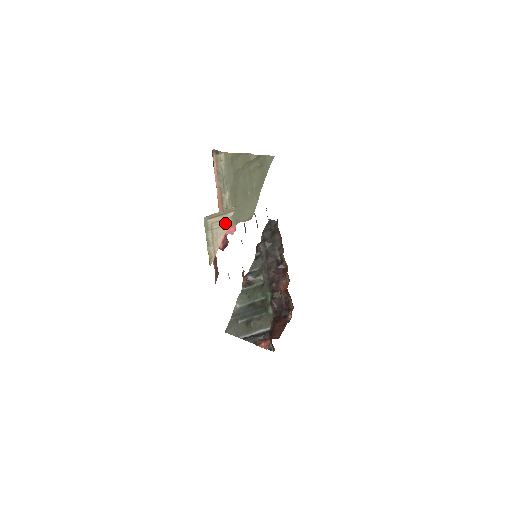
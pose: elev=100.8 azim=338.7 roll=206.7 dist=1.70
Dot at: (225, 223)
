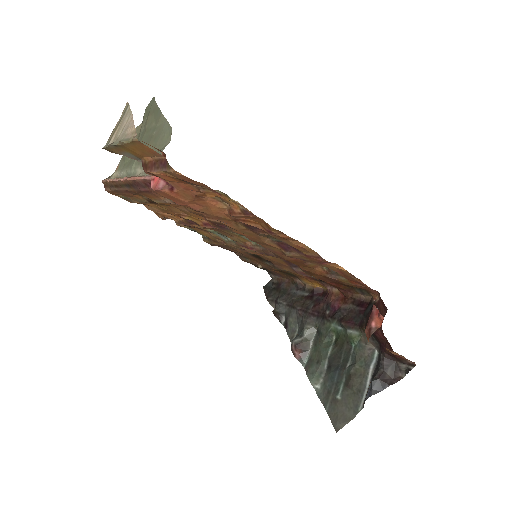
Dot at: (127, 118)
